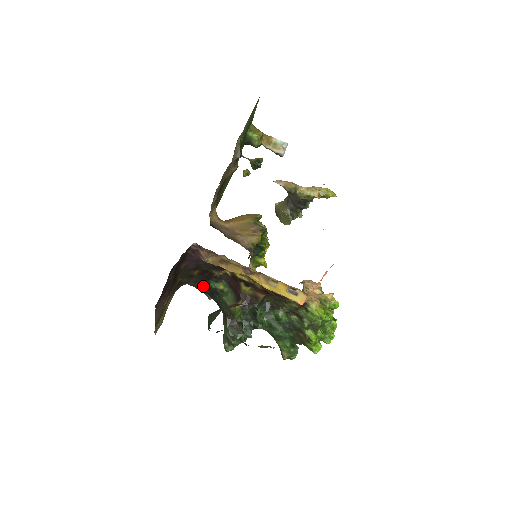
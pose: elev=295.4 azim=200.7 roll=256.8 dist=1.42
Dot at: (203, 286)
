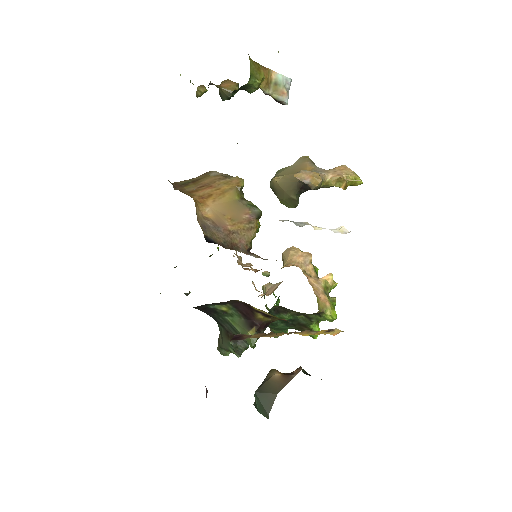
Dot at: (197, 308)
